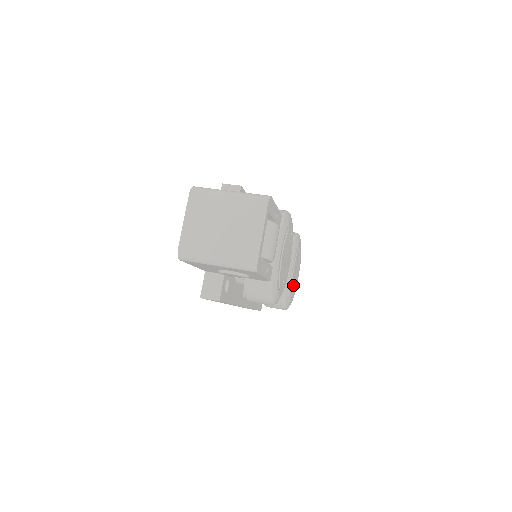
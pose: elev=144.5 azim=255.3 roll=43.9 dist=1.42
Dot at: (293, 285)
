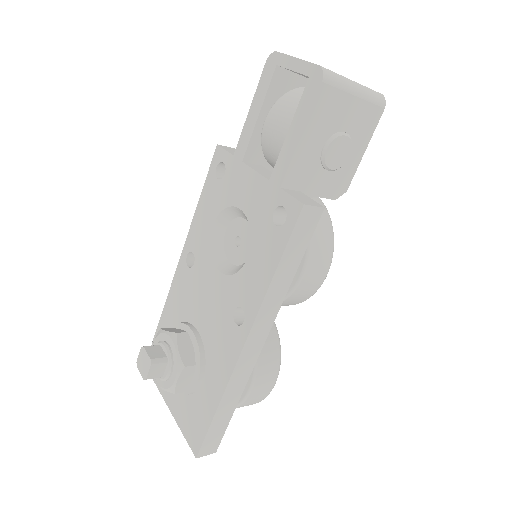
Dot at: occluded
